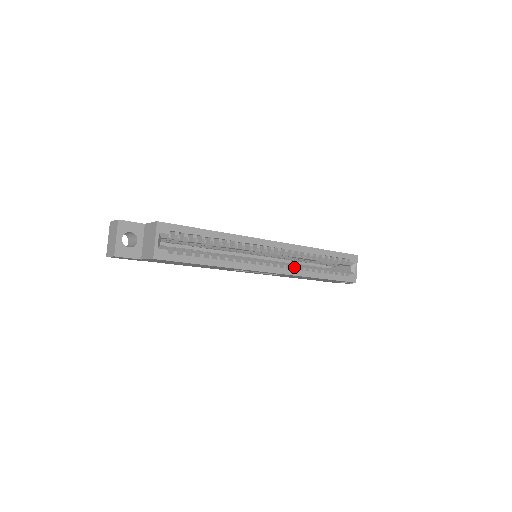
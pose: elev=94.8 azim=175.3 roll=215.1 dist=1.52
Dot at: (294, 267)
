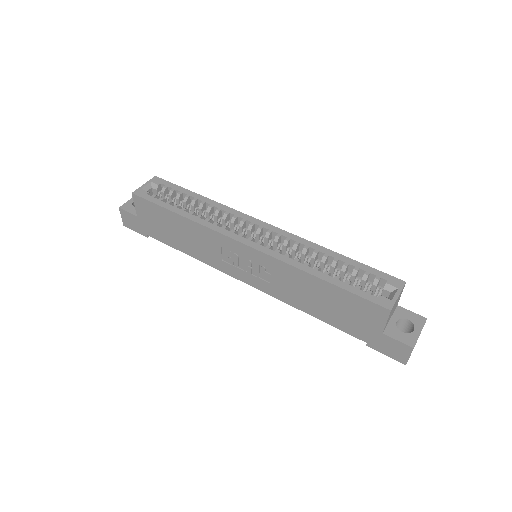
Dot at: occluded
